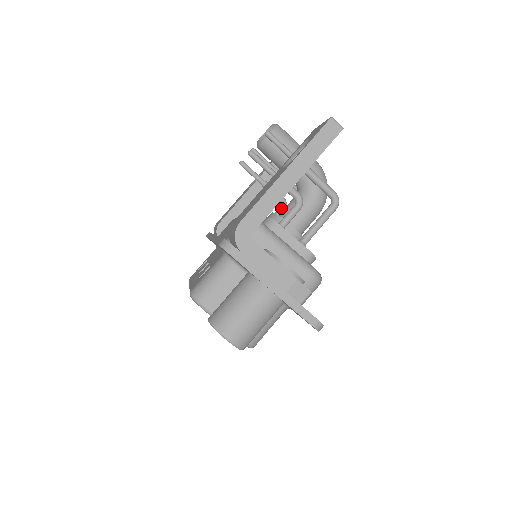
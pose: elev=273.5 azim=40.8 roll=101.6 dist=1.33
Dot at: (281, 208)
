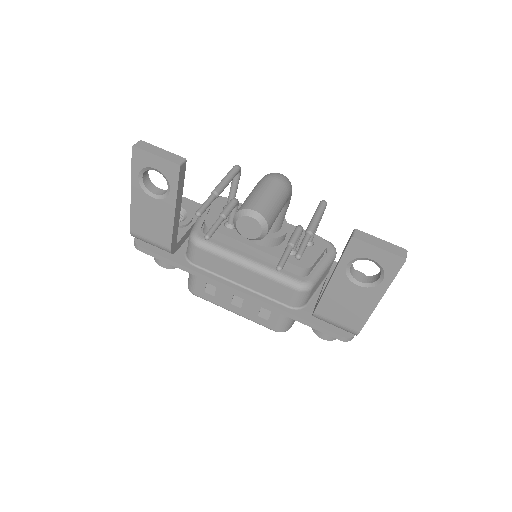
Dot at: (237, 208)
